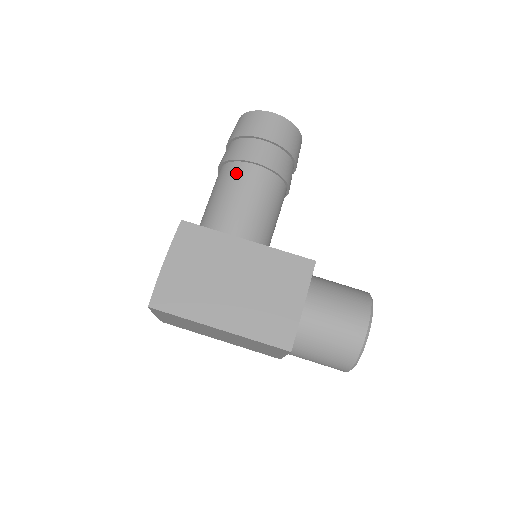
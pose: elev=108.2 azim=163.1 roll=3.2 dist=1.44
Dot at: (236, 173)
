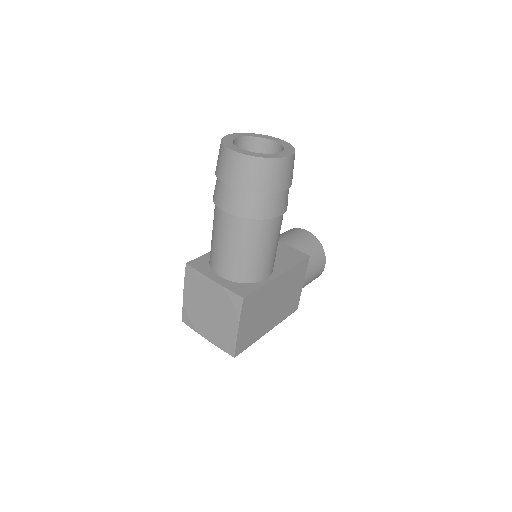
Dot at: (265, 230)
